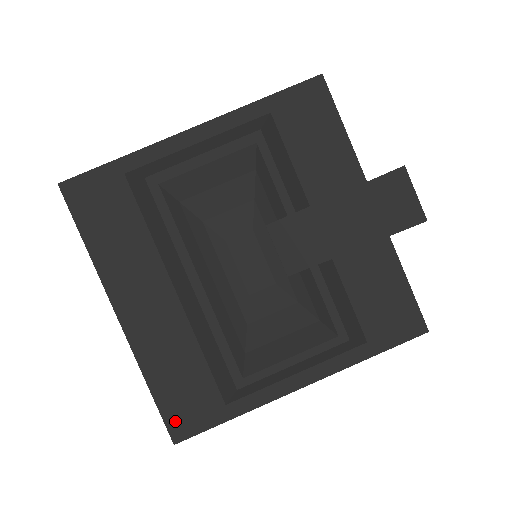
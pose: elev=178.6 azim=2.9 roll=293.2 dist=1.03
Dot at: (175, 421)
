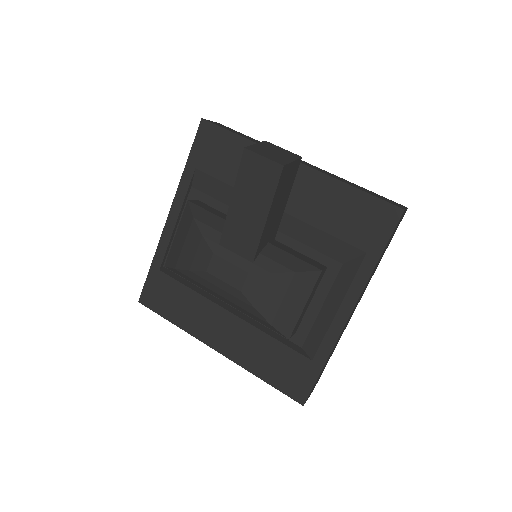
Dot at: (292, 391)
